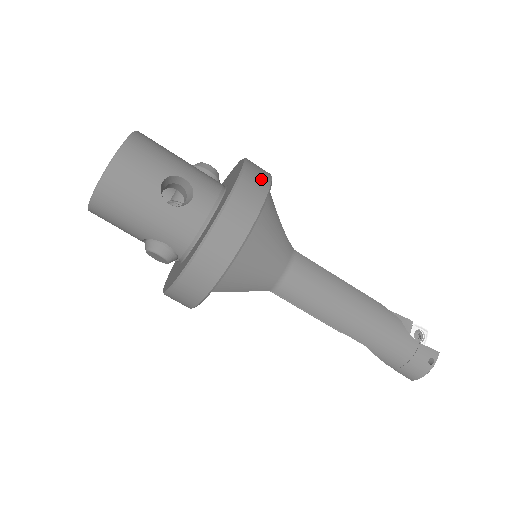
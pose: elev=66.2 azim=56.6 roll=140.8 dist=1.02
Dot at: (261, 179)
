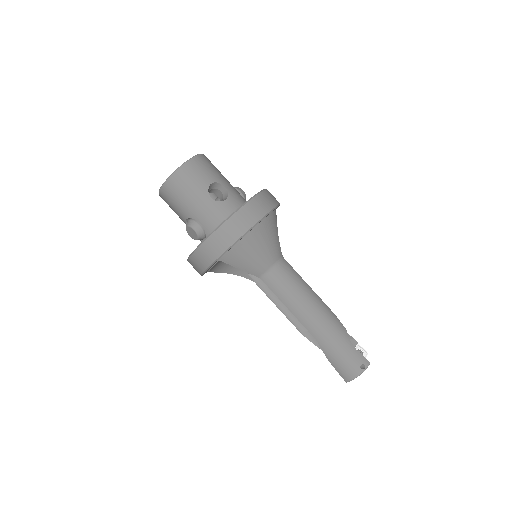
Dot at: (272, 200)
